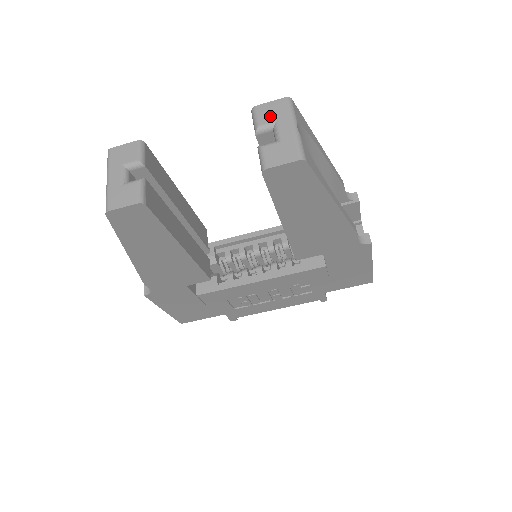
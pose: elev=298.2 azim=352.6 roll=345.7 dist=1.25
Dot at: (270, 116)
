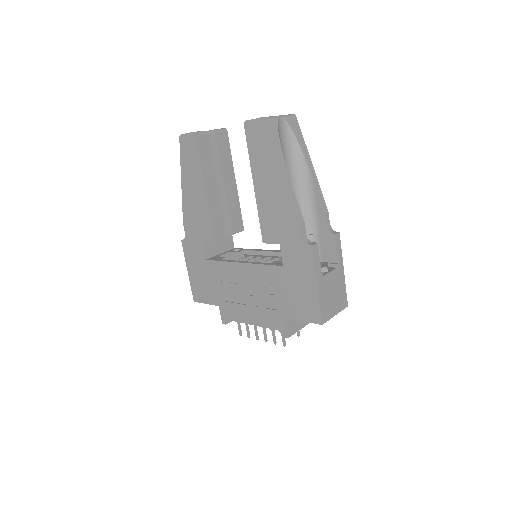
Dot at: occluded
